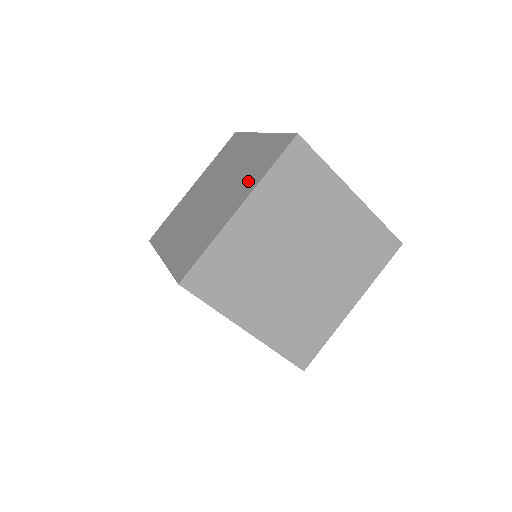
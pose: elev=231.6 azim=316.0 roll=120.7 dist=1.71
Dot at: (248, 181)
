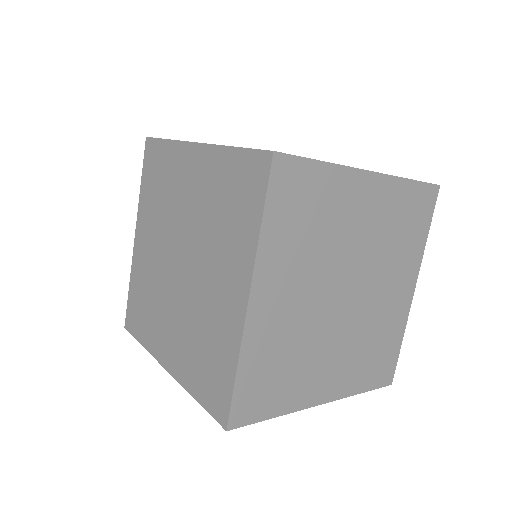
Dot at: (186, 357)
